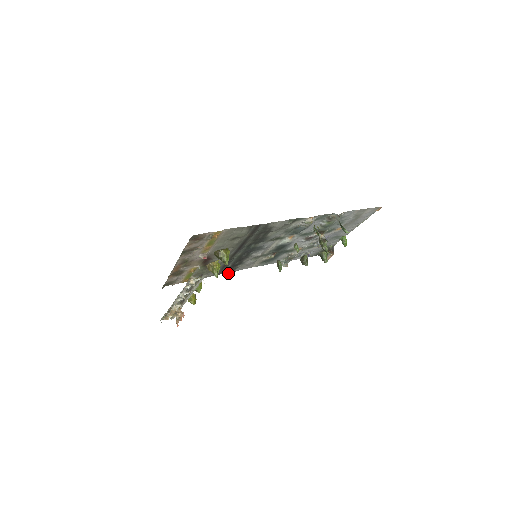
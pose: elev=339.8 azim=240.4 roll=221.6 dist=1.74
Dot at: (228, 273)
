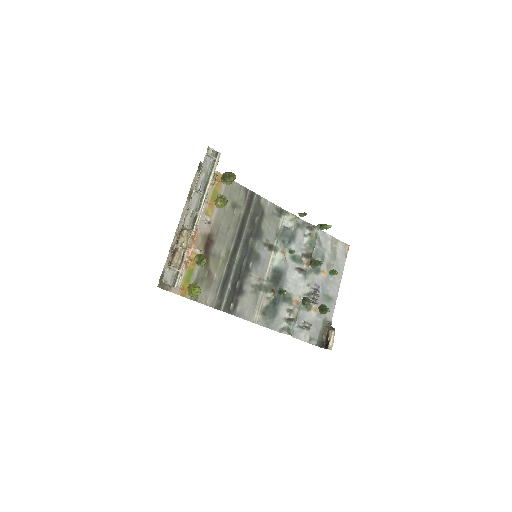
Dot at: (229, 313)
